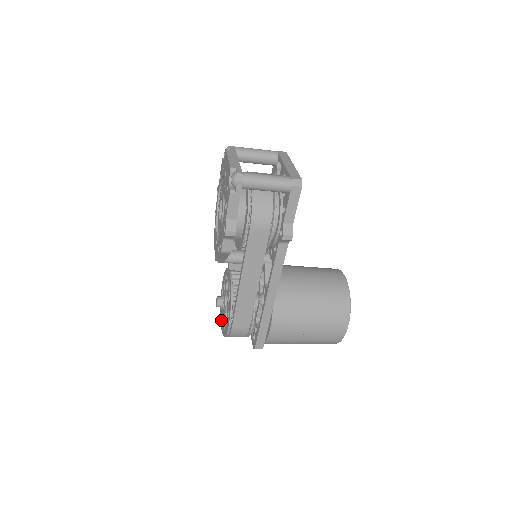
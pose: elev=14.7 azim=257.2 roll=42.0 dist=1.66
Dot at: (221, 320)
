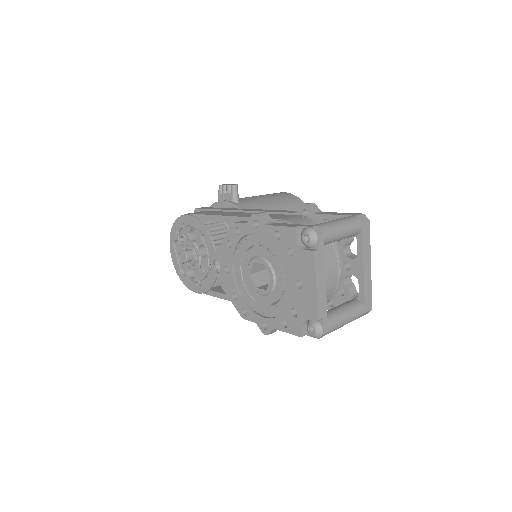
Dot at: (173, 246)
